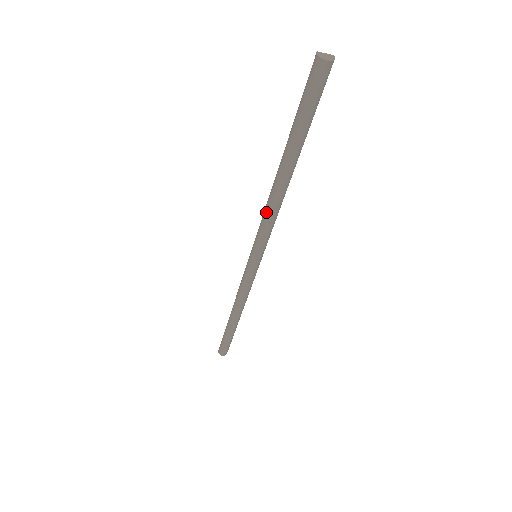
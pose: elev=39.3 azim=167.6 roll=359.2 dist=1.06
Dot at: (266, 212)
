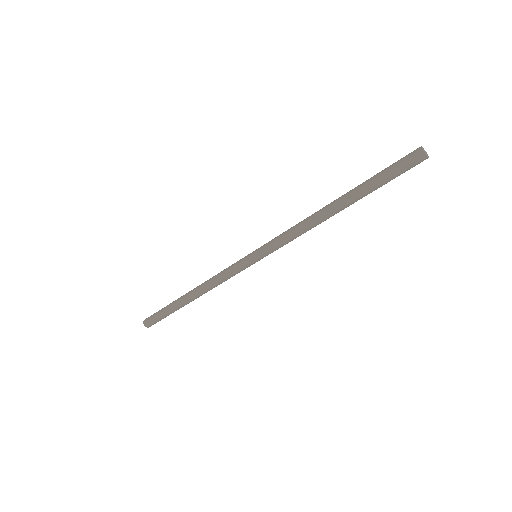
Dot at: (298, 227)
